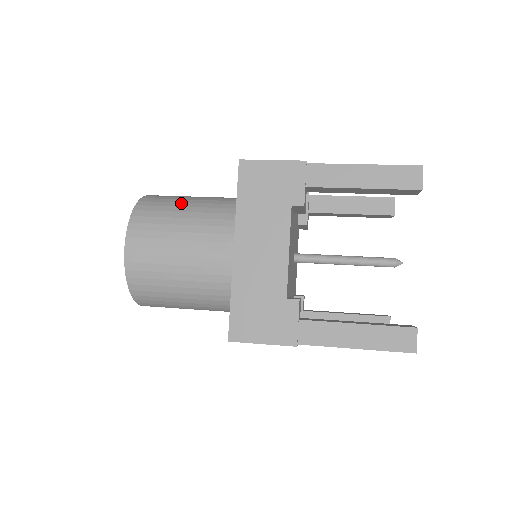
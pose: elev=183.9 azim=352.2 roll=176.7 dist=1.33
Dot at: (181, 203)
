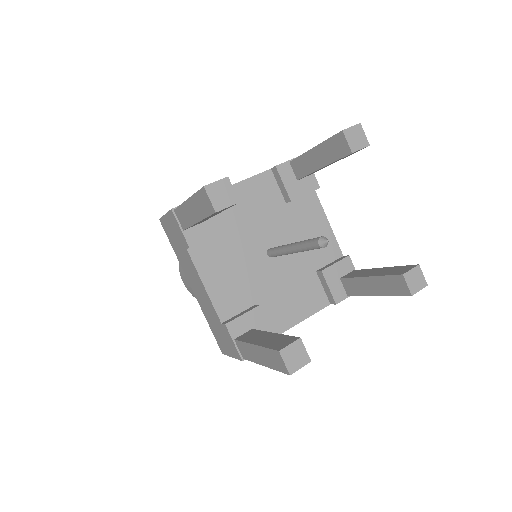
Dot at: occluded
